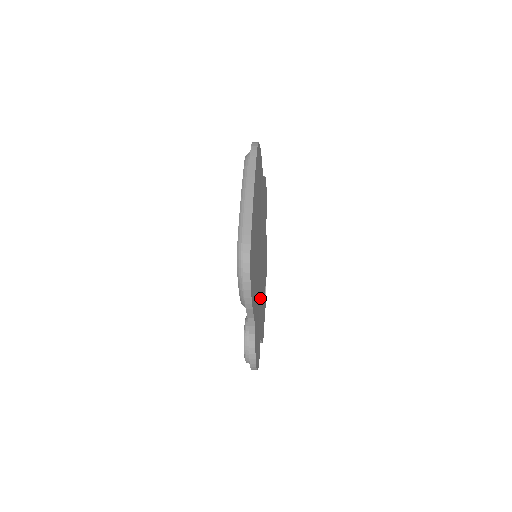
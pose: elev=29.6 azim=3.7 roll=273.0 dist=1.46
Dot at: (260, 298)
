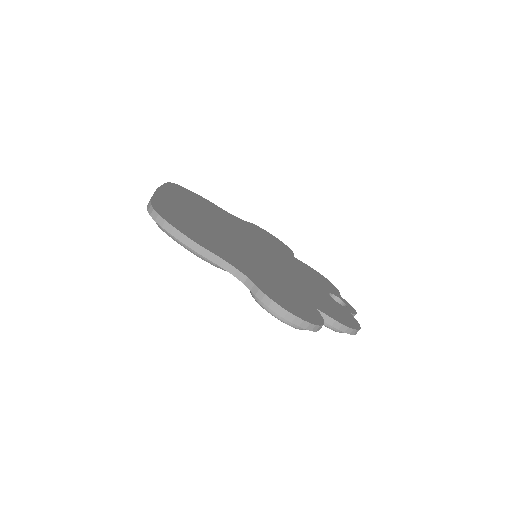
Dot at: (283, 279)
